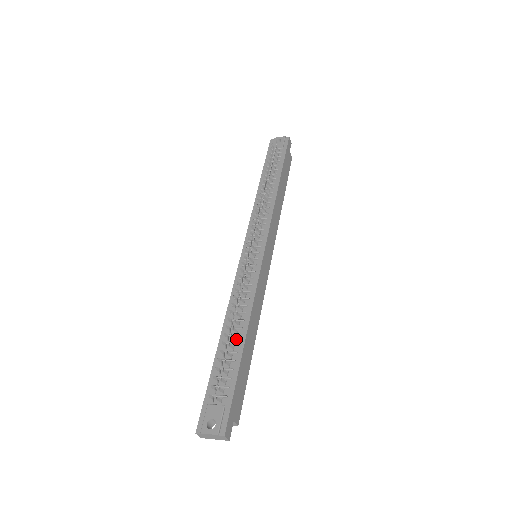
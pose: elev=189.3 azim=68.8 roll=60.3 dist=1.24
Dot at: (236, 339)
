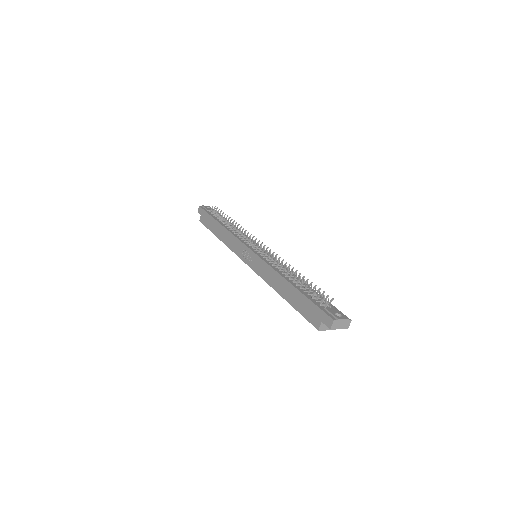
Dot at: occluded
